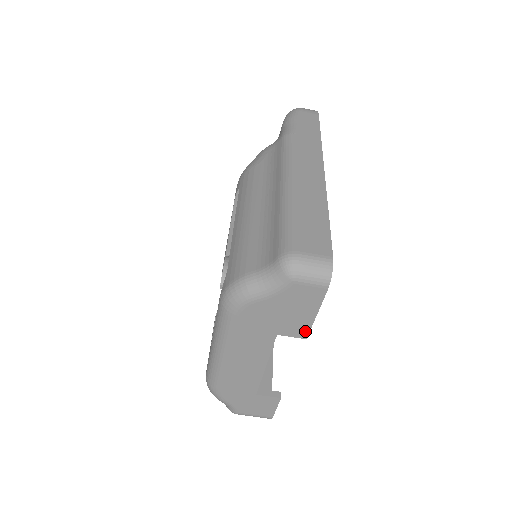
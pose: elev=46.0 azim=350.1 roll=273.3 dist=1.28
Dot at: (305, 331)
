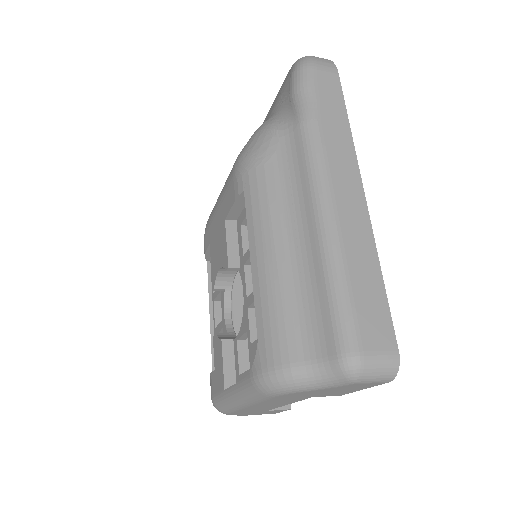
Dot at: (343, 394)
